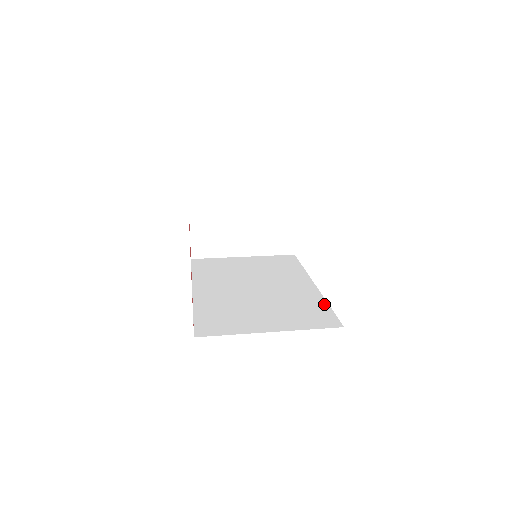
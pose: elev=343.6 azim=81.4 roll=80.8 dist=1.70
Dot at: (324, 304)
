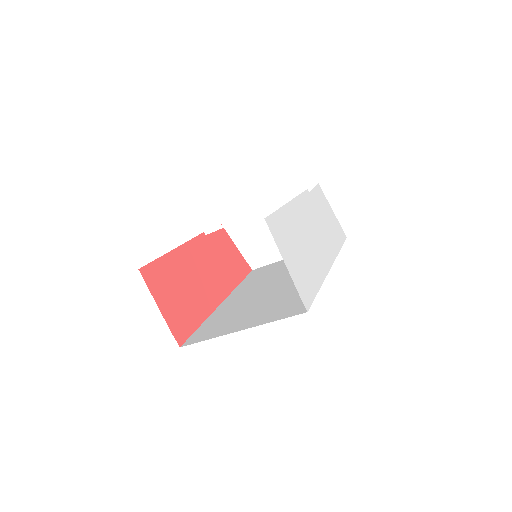
Dot at: occluded
